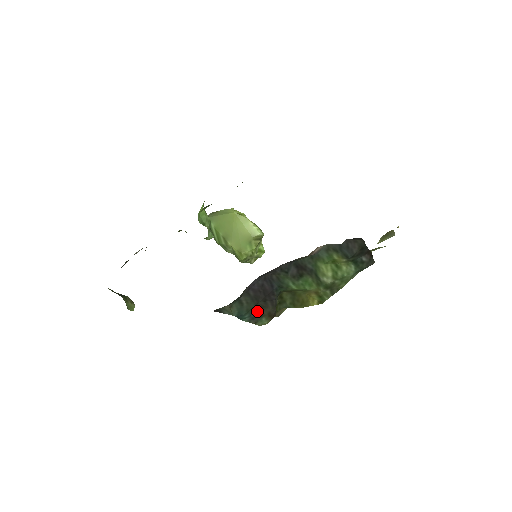
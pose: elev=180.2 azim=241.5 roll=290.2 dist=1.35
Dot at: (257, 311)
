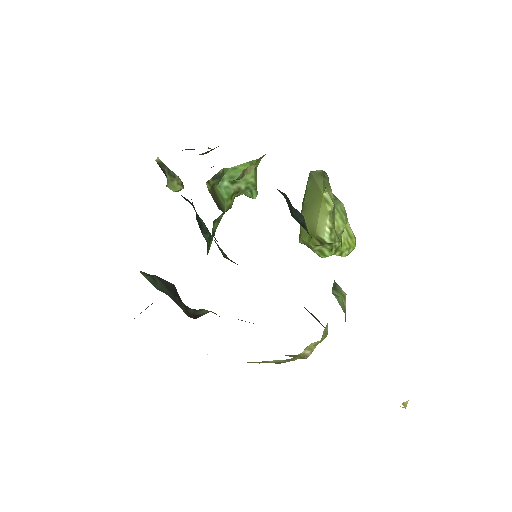
Dot at: (175, 299)
